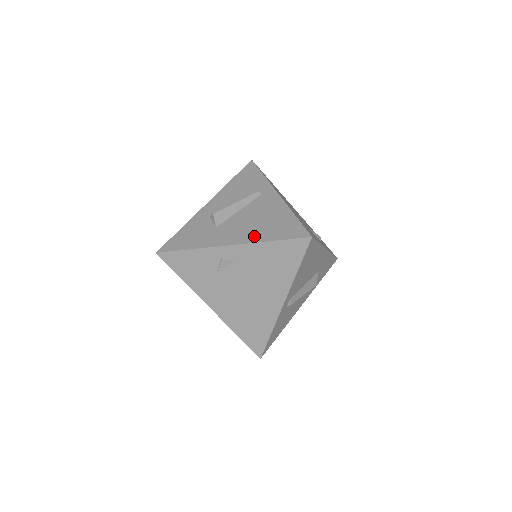
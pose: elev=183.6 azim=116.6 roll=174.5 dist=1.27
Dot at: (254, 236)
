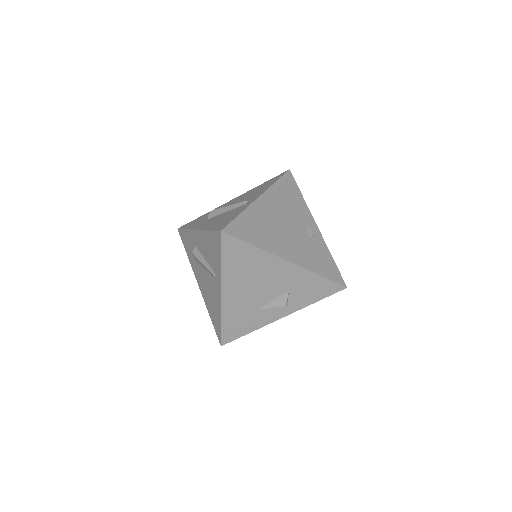
Dot at: (205, 300)
